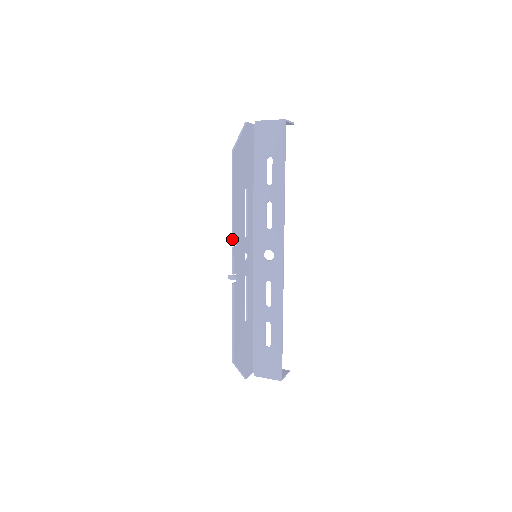
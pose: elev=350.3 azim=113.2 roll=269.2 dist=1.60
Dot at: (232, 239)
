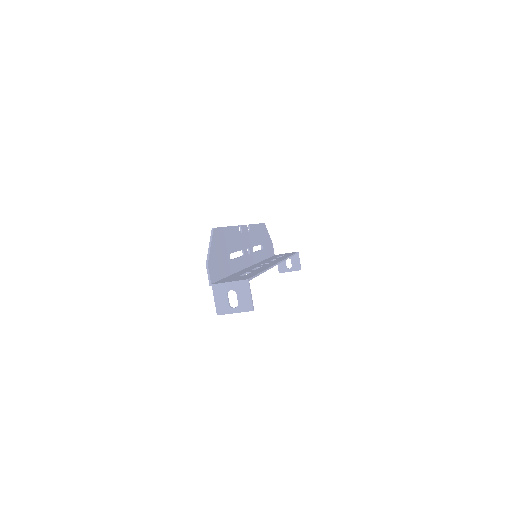
Dot at: occluded
